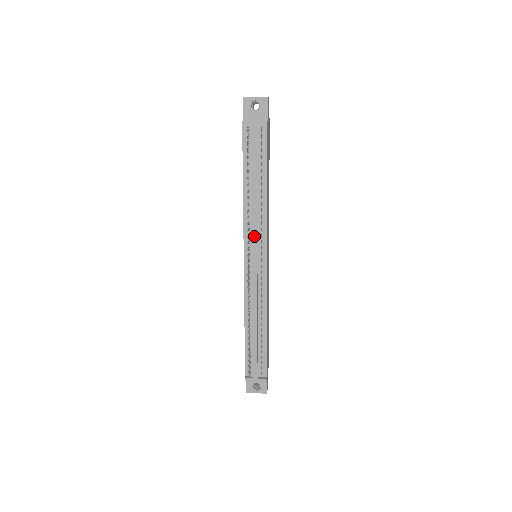
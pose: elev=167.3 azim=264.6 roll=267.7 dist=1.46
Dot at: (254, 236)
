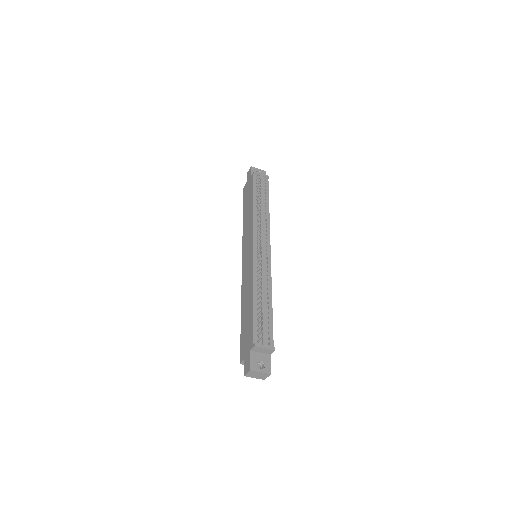
Dot at: (262, 231)
